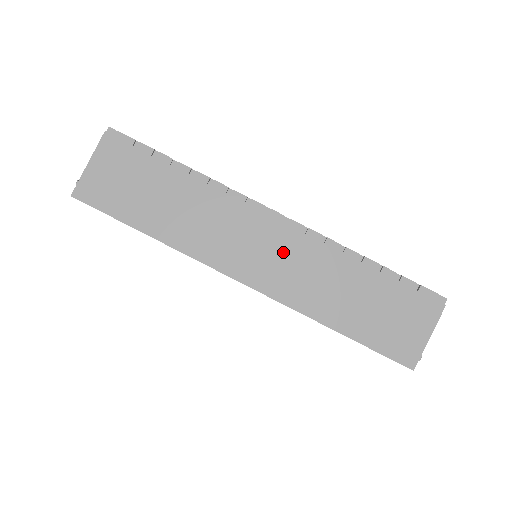
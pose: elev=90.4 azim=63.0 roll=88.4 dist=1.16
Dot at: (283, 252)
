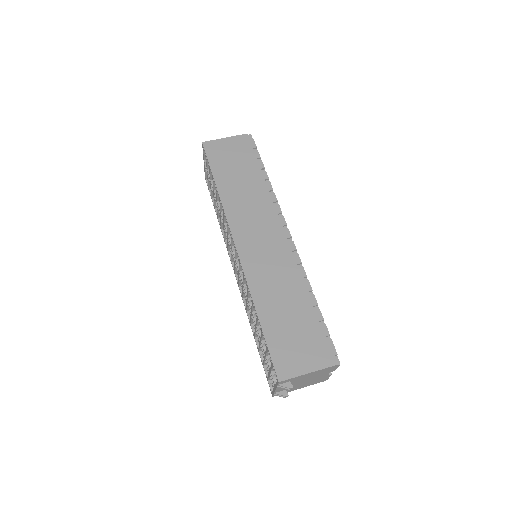
Dot at: (272, 251)
